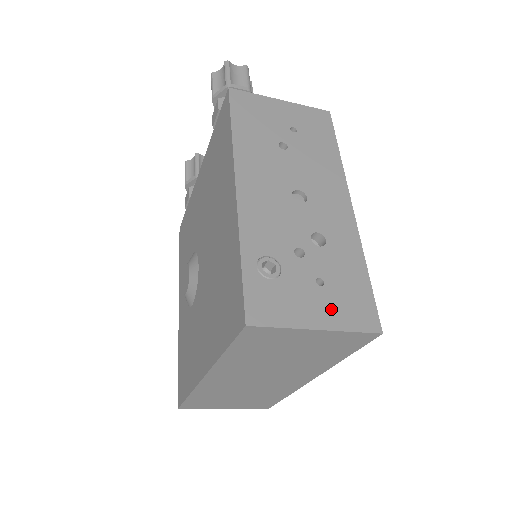
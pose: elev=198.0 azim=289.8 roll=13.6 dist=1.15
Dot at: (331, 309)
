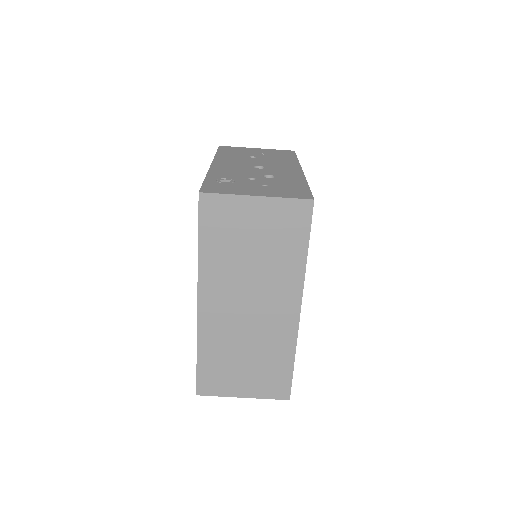
Dot at: (271, 192)
